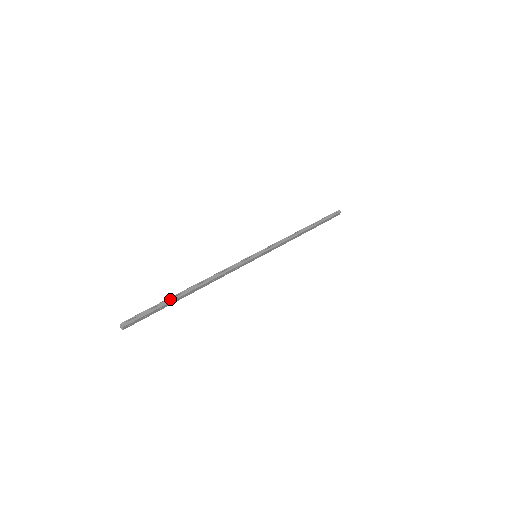
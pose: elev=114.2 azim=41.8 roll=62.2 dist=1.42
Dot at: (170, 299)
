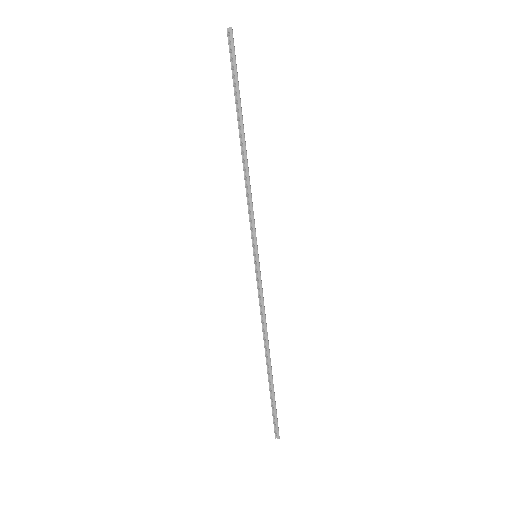
Dot at: (271, 389)
